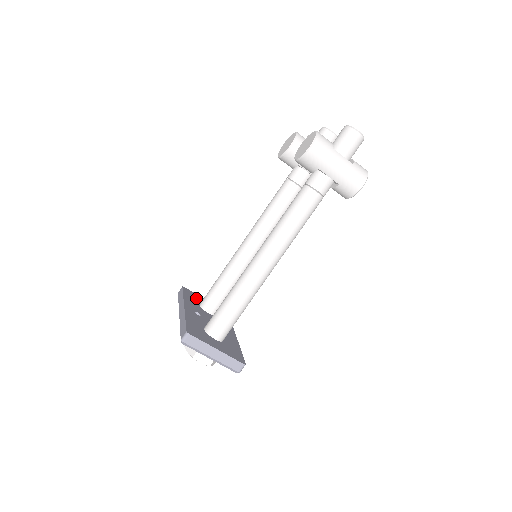
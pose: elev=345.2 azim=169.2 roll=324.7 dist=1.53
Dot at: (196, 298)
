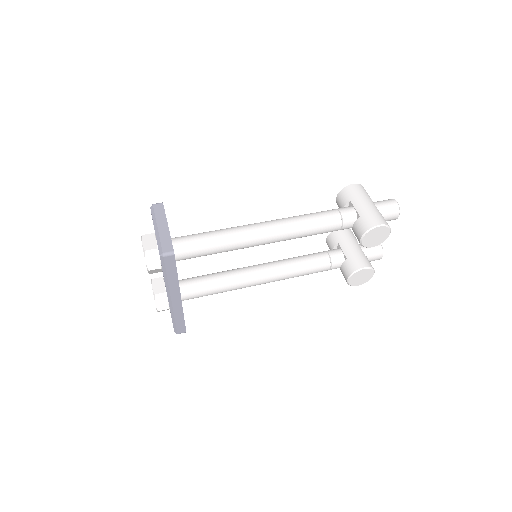
Dot at: occluded
